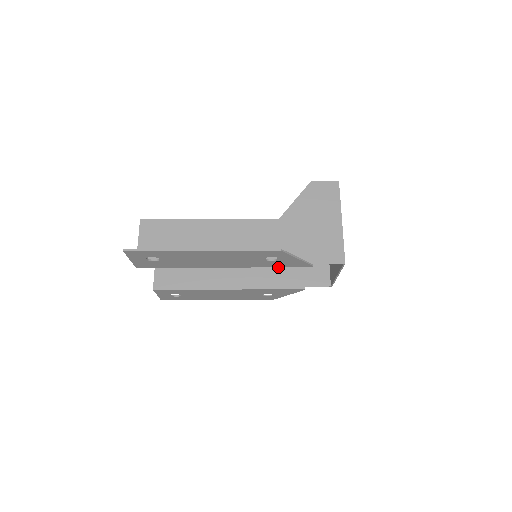
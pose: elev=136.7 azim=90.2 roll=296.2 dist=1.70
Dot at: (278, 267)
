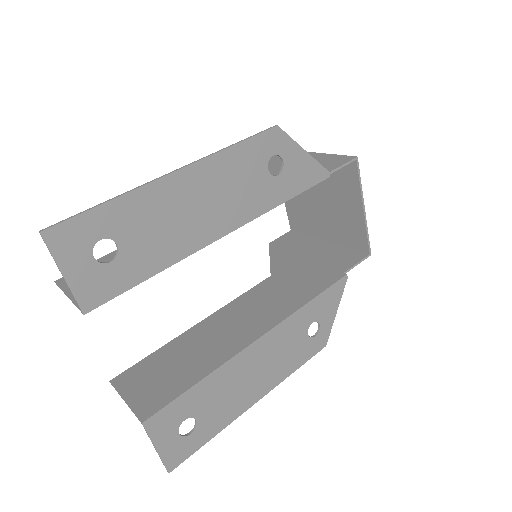
Dot at: (294, 283)
